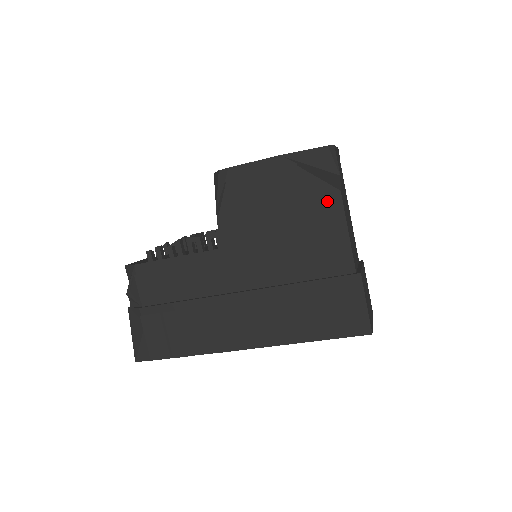
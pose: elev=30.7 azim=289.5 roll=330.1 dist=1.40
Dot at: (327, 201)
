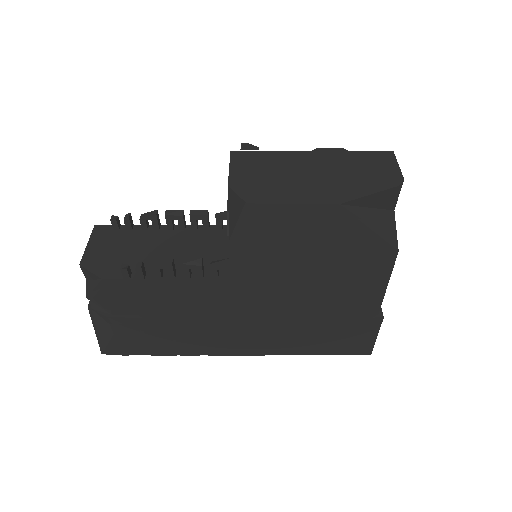
Dot at: (378, 258)
